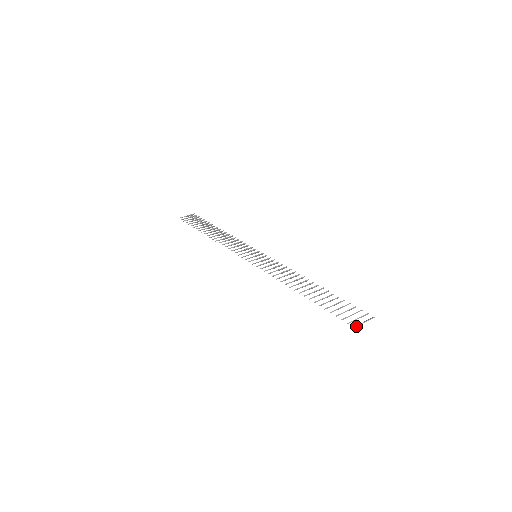
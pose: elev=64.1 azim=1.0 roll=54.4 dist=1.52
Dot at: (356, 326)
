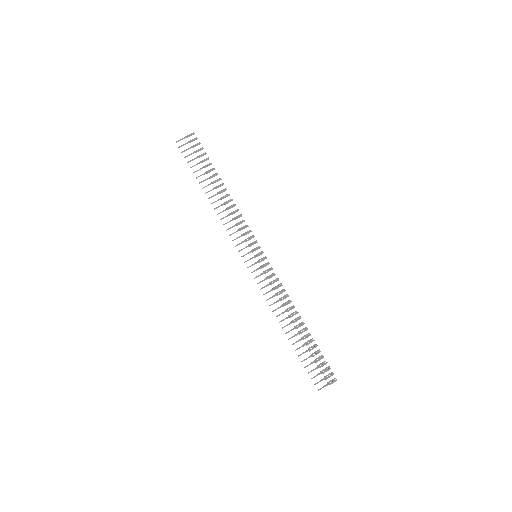
Dot at: (320, 389)
